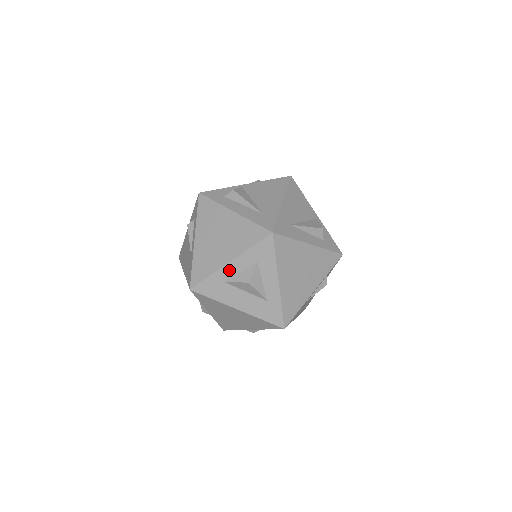
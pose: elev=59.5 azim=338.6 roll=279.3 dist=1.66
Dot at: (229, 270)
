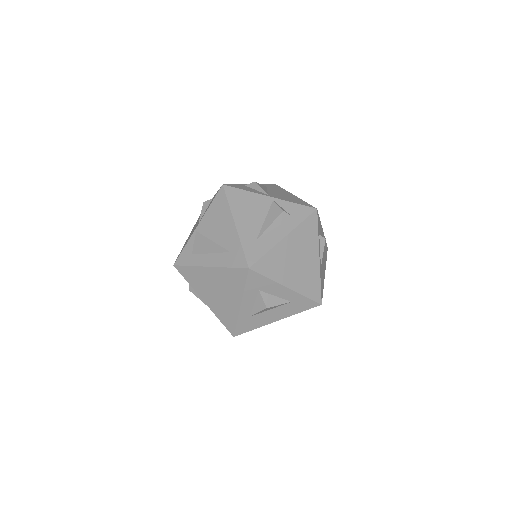
Dot at: (246, 309)
